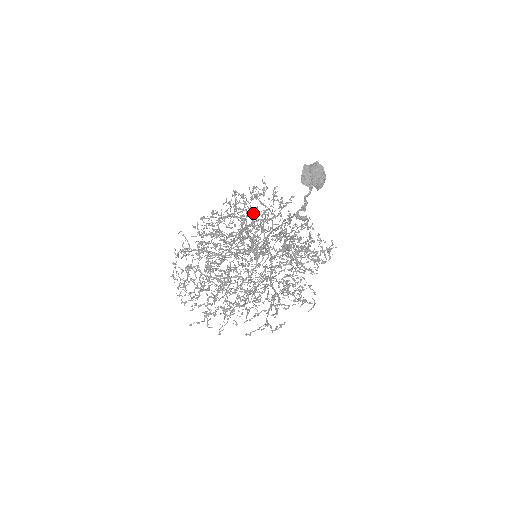
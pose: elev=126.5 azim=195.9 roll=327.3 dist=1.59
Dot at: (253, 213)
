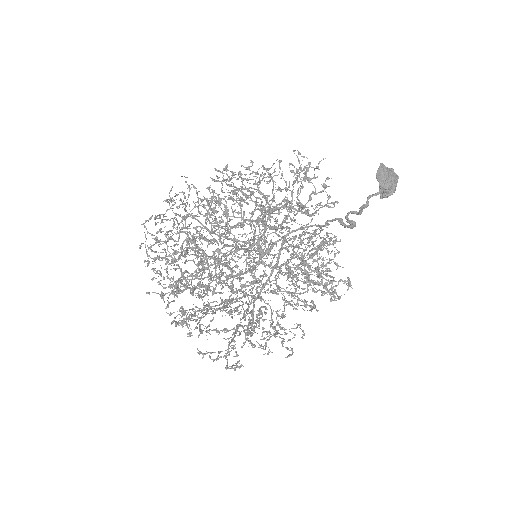
Dot at: occluded
